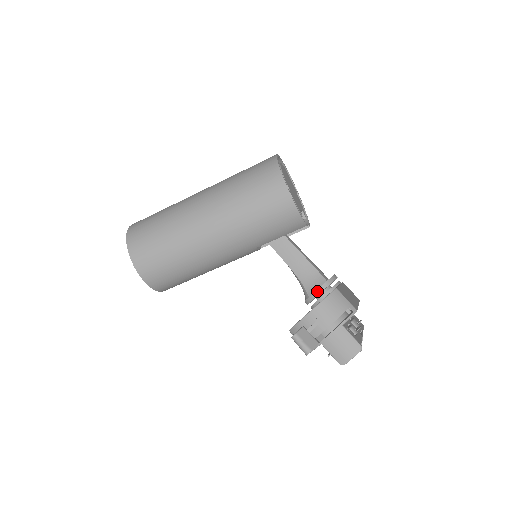
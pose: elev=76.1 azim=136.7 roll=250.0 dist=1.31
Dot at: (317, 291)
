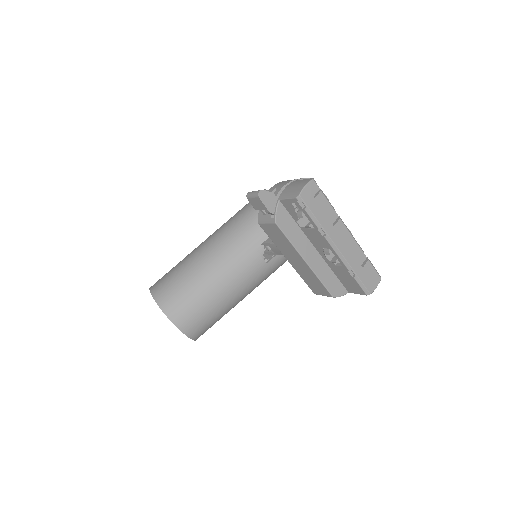
Dot at: occluded
